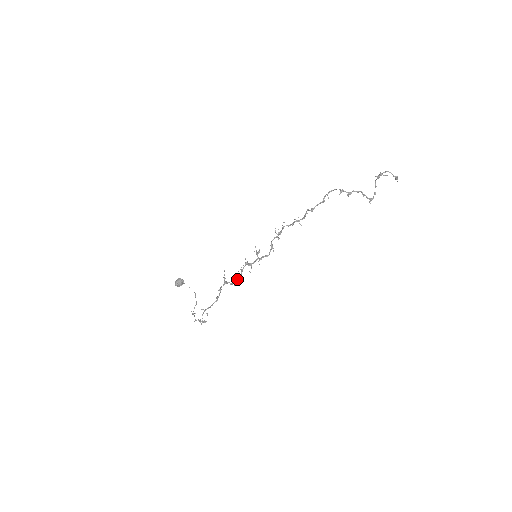
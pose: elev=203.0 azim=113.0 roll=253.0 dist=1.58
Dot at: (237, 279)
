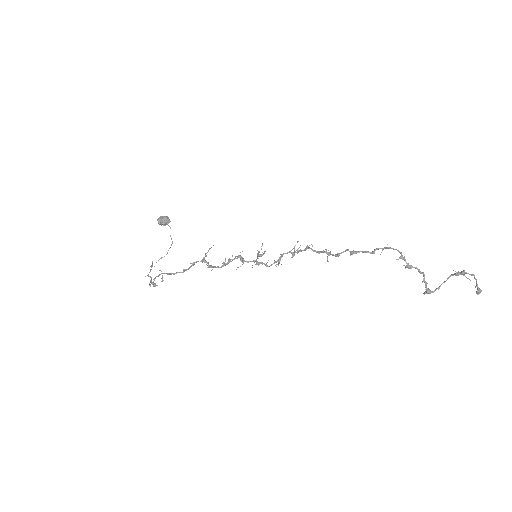
Dot at: occluded
